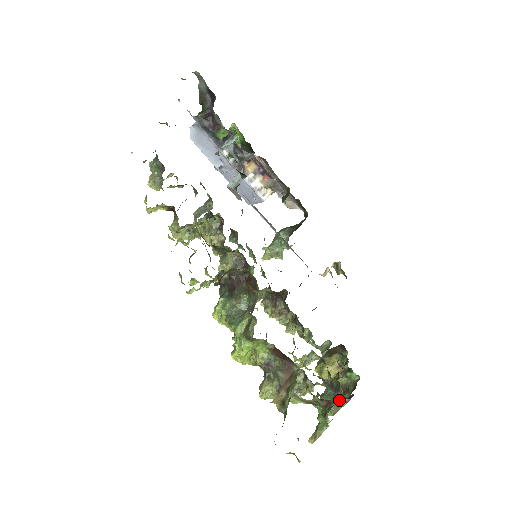
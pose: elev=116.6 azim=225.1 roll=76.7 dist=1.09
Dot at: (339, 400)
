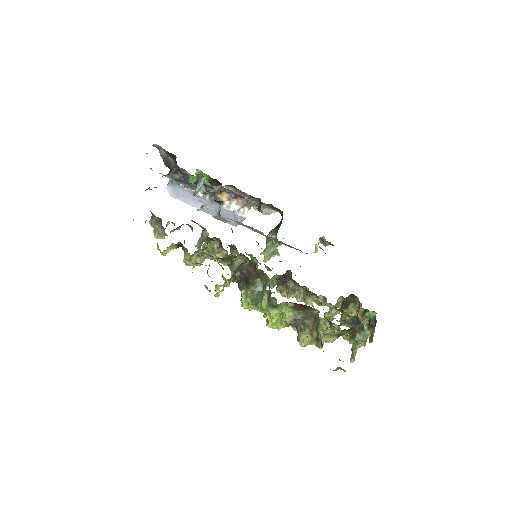
Dot at: occluded
